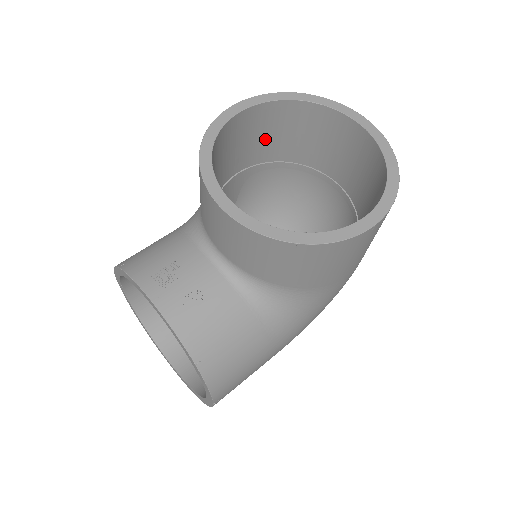
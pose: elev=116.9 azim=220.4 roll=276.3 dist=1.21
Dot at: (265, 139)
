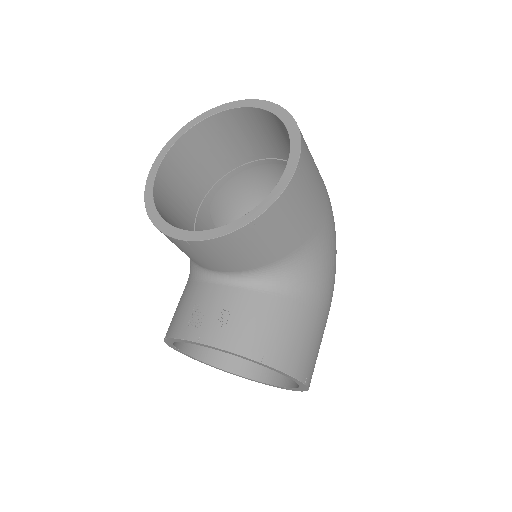
Dot at: (195, 172)
